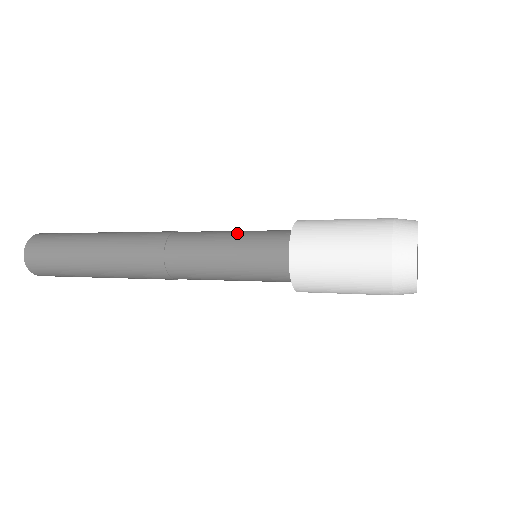
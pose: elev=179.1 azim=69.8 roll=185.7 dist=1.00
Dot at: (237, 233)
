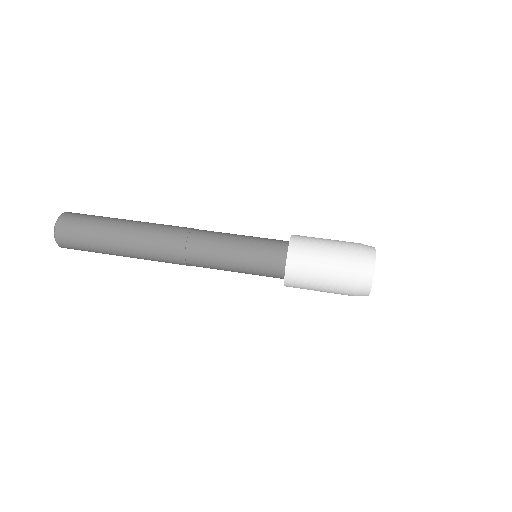
Dot at: (244, 240)
